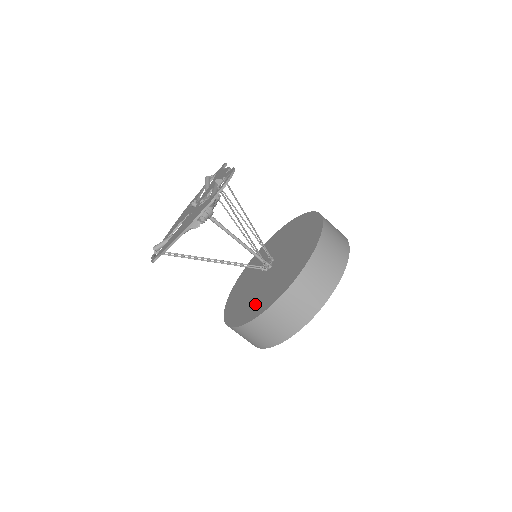
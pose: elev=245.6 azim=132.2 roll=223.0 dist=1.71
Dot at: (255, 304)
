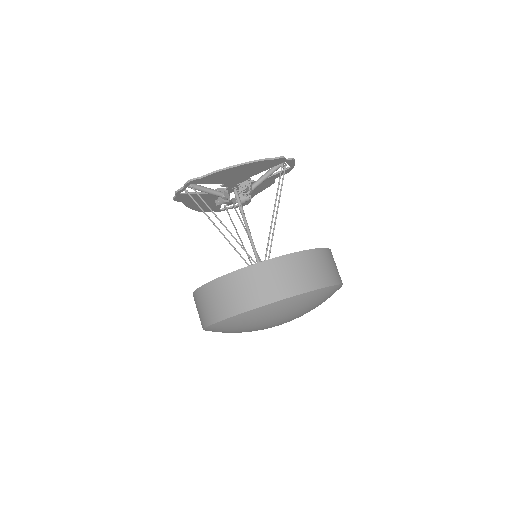
Dot at: occluded
